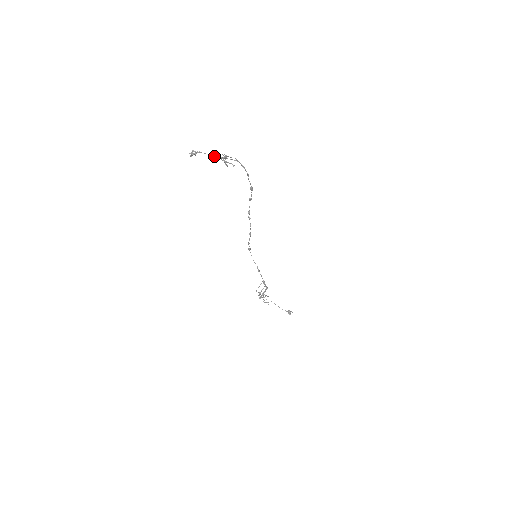
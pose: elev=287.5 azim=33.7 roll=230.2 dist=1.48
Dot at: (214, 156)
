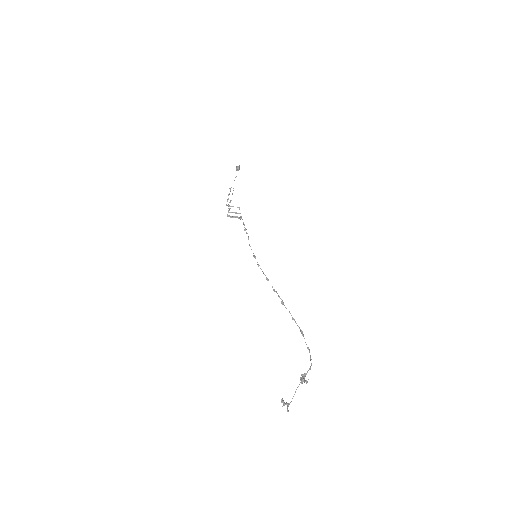
Dot at: occluded
